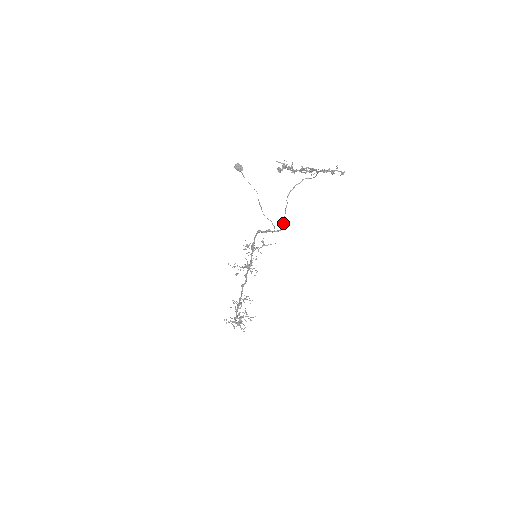
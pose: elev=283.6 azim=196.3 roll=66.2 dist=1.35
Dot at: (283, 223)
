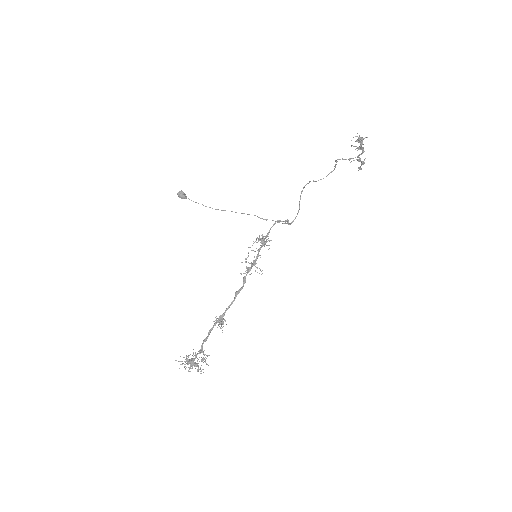
Dot at: occluded
